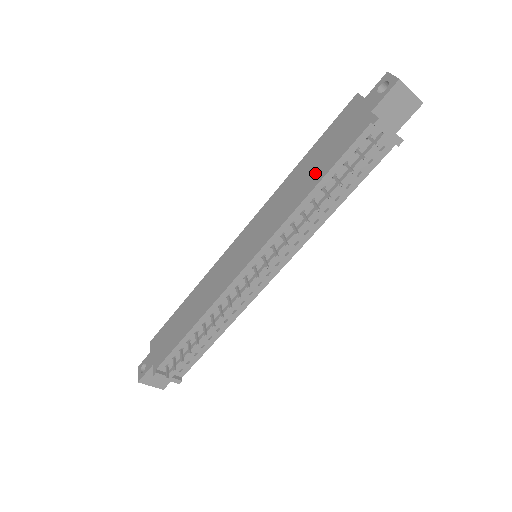
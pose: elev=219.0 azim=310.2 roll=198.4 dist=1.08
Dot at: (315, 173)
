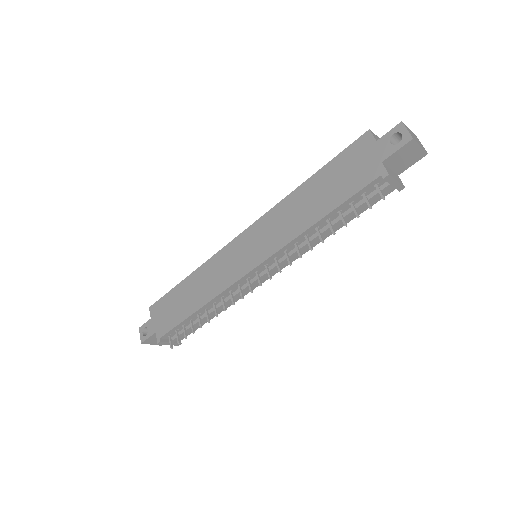
Dot at: (321, 204)
